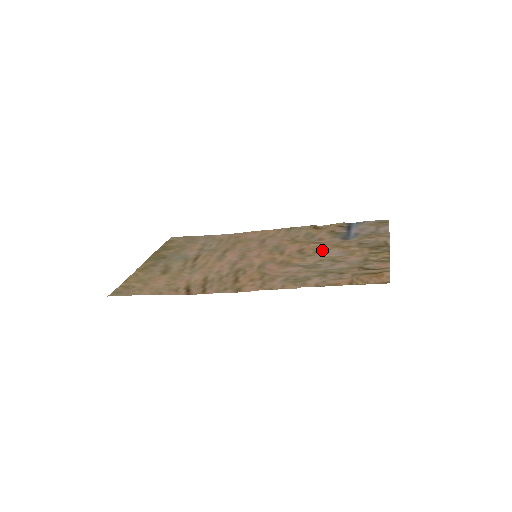
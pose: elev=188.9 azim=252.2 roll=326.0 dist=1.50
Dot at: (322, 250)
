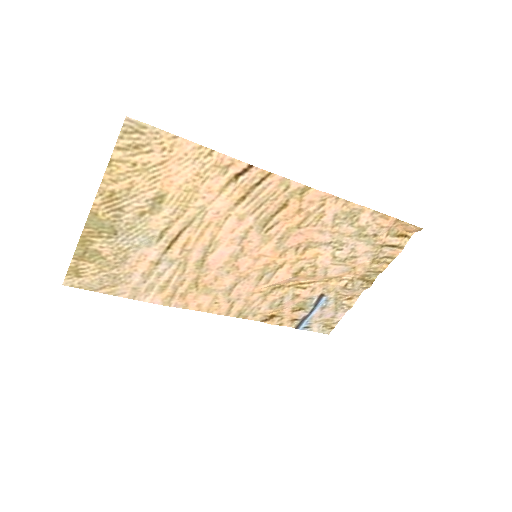
Dot at: (319, 274)
